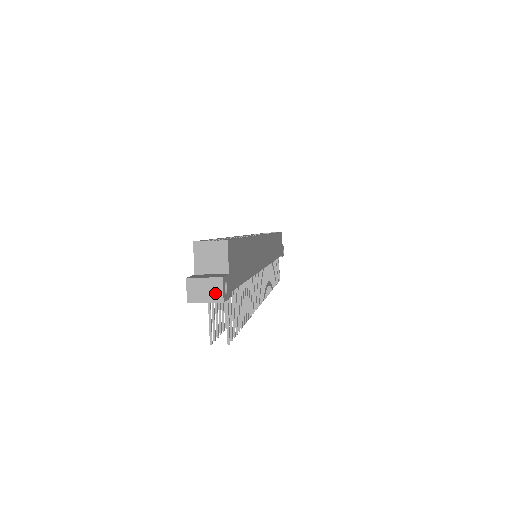
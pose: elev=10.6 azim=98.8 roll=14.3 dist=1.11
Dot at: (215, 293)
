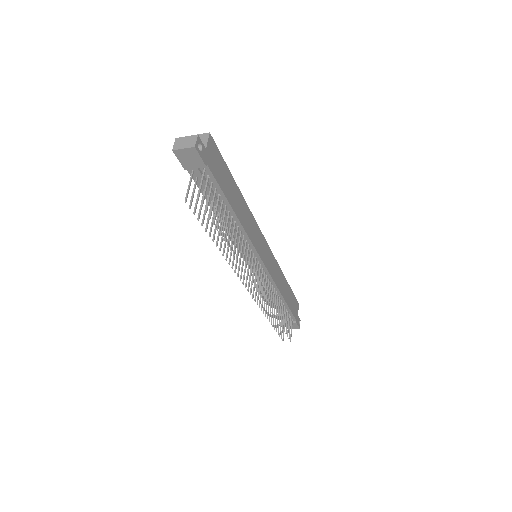
Dot at: (191, 143)
